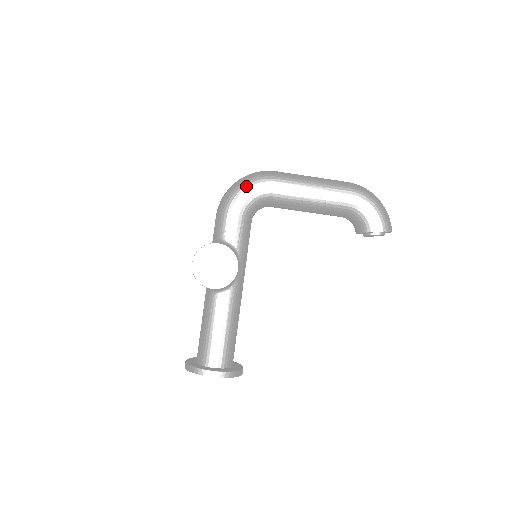
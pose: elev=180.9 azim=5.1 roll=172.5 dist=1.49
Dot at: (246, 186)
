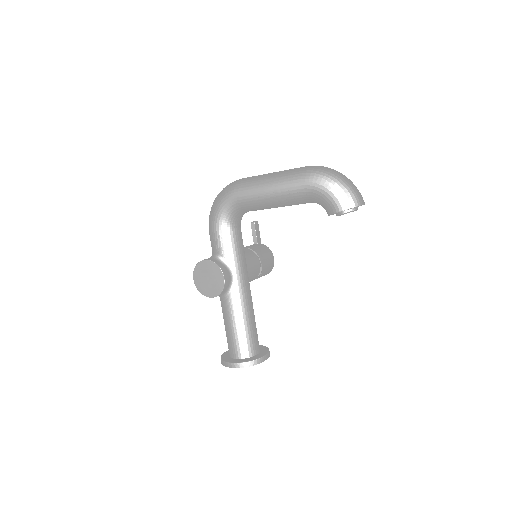
Dot at: (217, 203)
